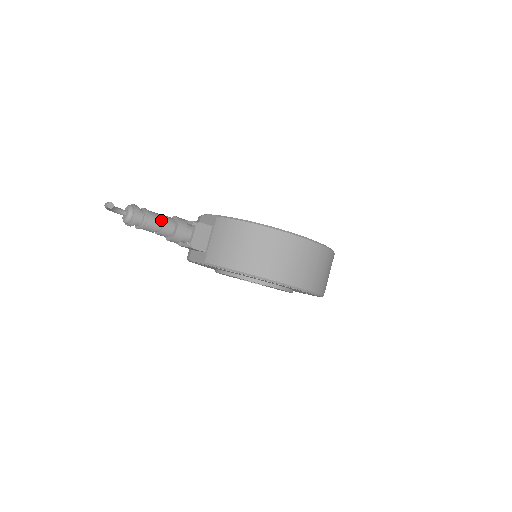
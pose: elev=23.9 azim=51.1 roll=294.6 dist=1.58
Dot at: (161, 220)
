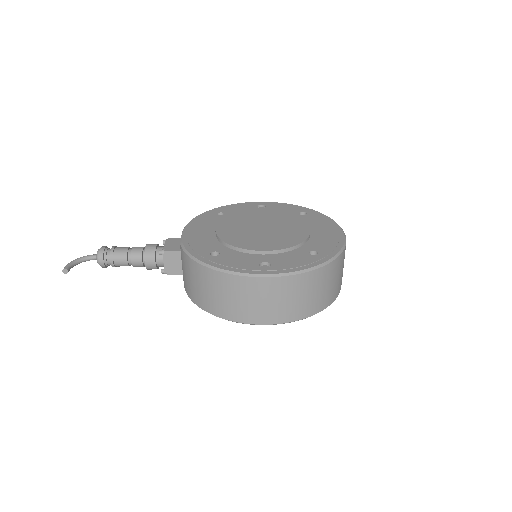
Dot at: (129, 257)
